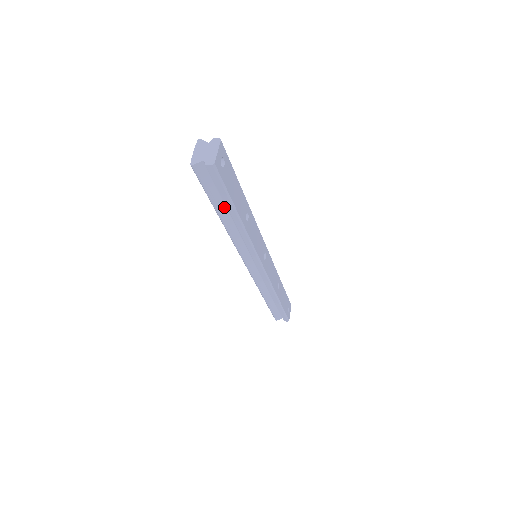
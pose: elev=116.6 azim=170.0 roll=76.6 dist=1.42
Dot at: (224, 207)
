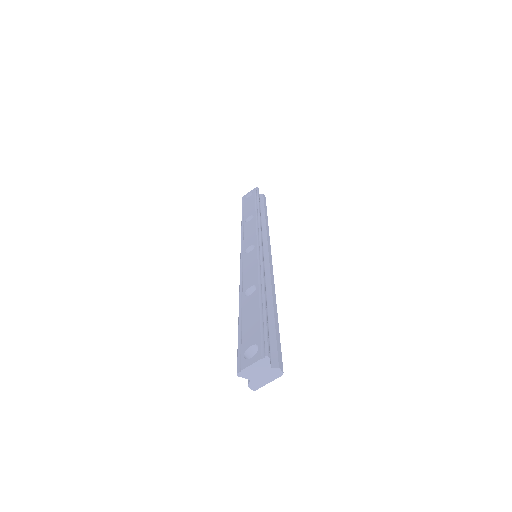
Dot at: occluded
